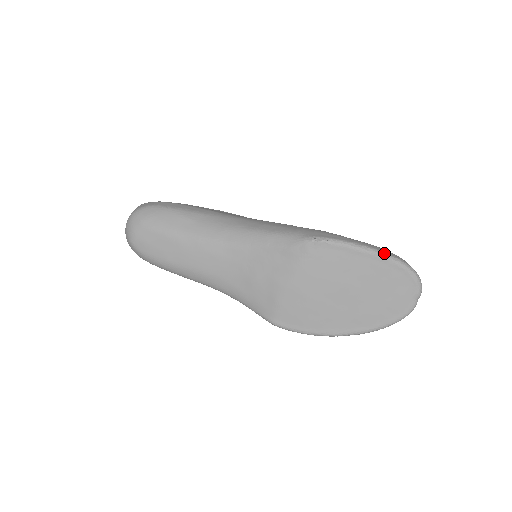
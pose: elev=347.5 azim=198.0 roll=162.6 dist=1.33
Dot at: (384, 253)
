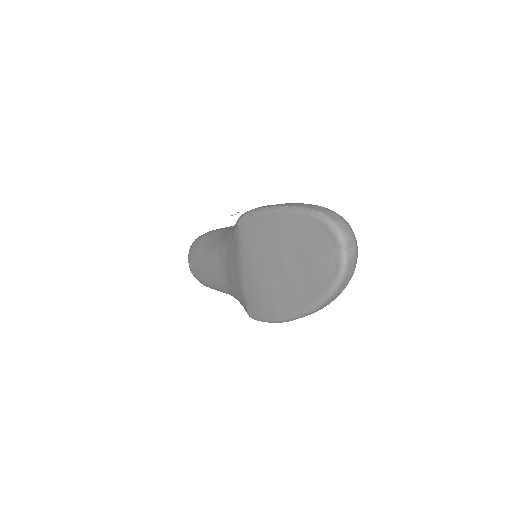
Dot at: (290, 206)
